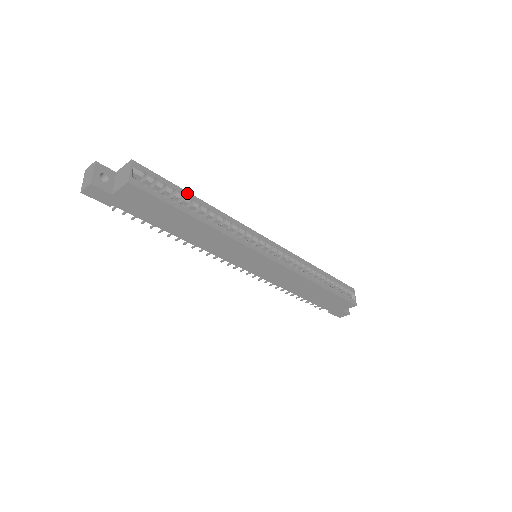
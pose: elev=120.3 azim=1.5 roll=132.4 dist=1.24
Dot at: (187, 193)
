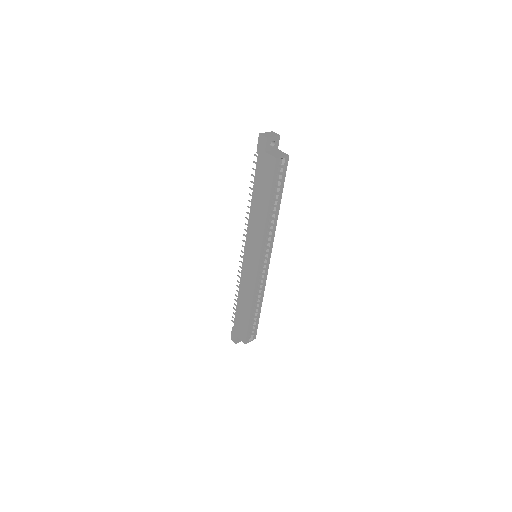
Dot at: (281, 195)
